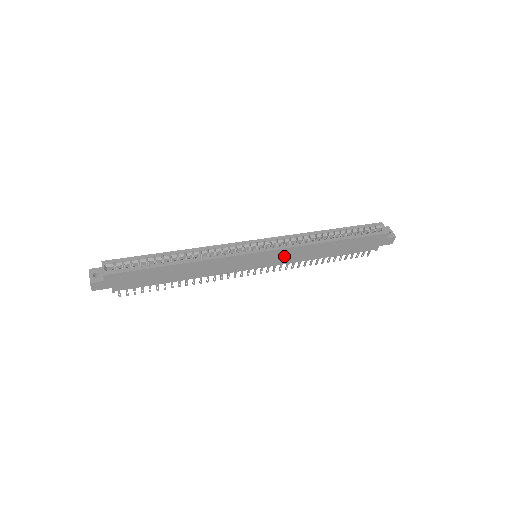
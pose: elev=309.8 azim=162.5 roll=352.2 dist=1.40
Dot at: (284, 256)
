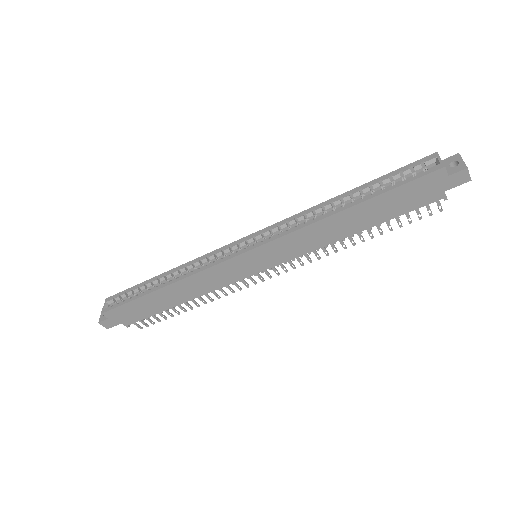
Dot at: (285, 248)
